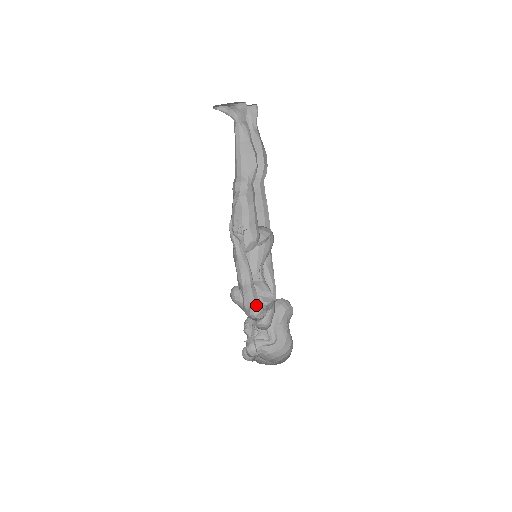
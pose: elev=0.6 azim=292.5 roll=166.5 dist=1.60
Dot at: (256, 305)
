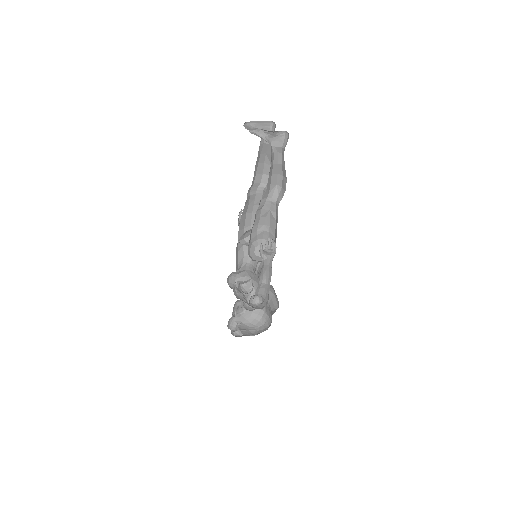
Dot at: occluded
